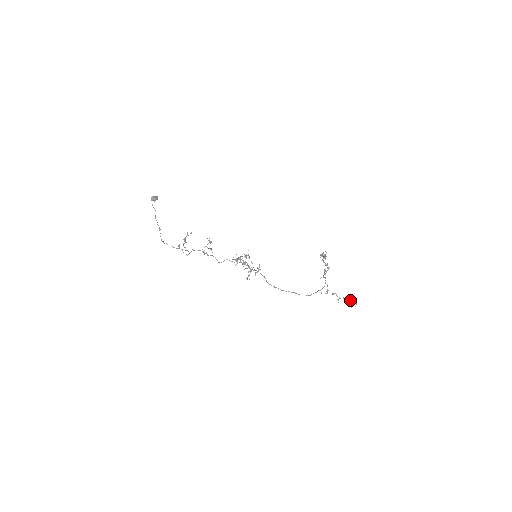
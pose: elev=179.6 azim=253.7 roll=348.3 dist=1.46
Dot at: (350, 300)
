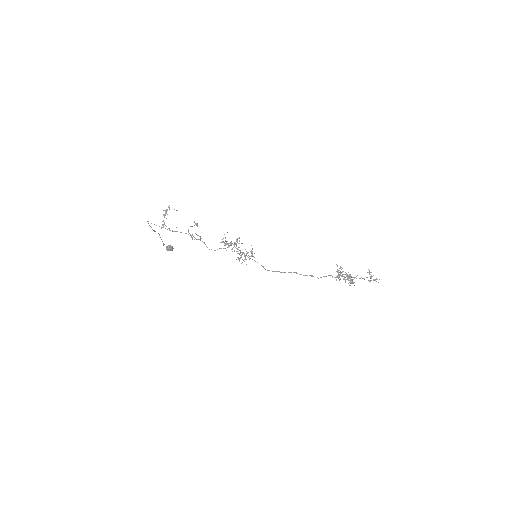
Dot at: occluded
